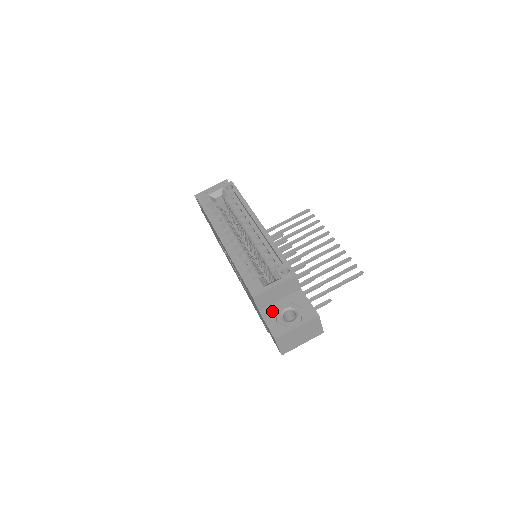
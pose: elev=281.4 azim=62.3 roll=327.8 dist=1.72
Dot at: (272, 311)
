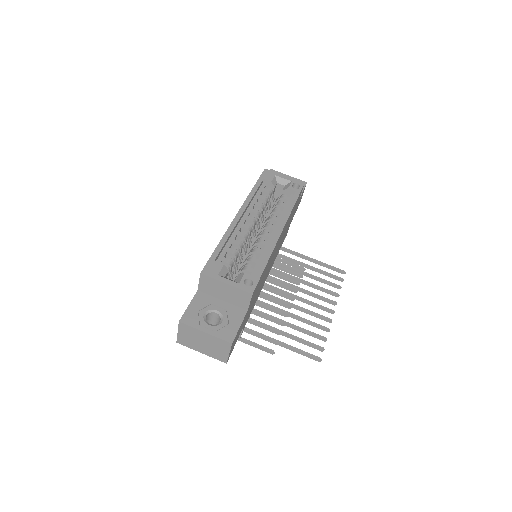
Dot at: (206, 301)
